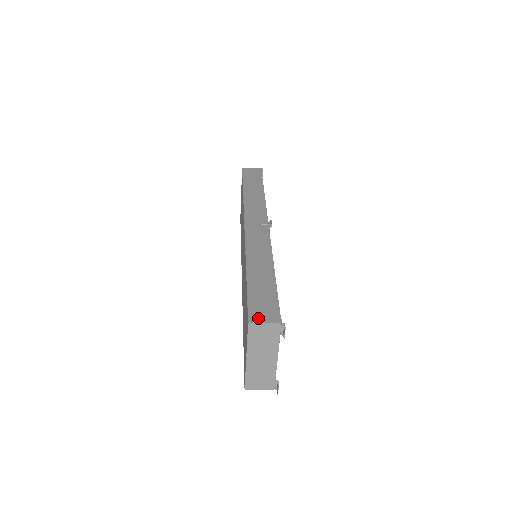
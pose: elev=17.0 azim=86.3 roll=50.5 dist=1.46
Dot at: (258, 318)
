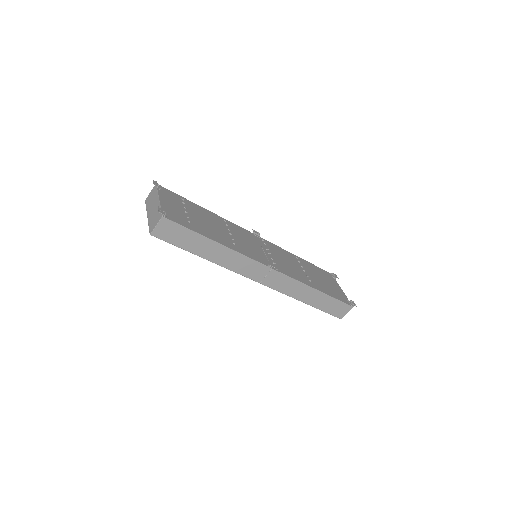
Dot at: occluded
